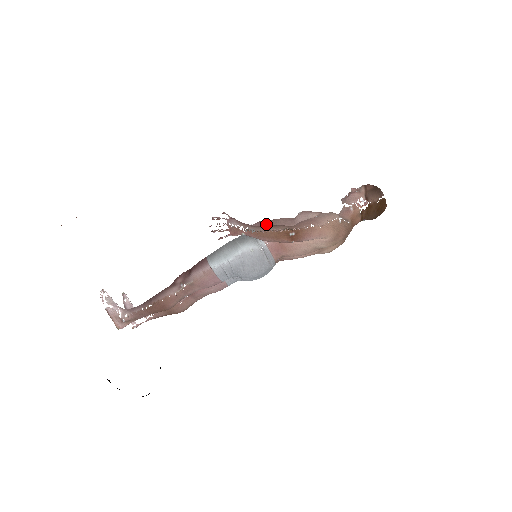
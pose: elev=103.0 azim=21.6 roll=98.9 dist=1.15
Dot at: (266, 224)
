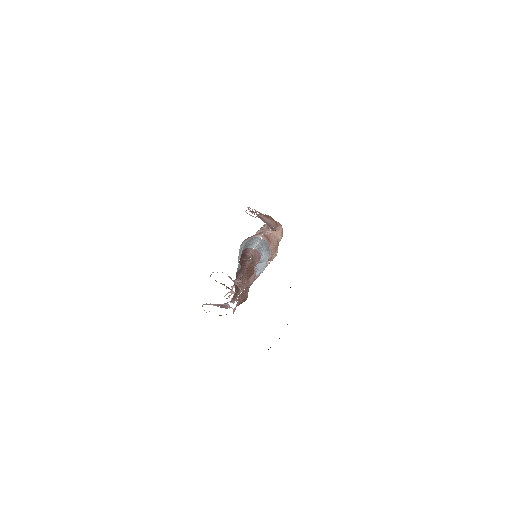
Dot at: occluded
